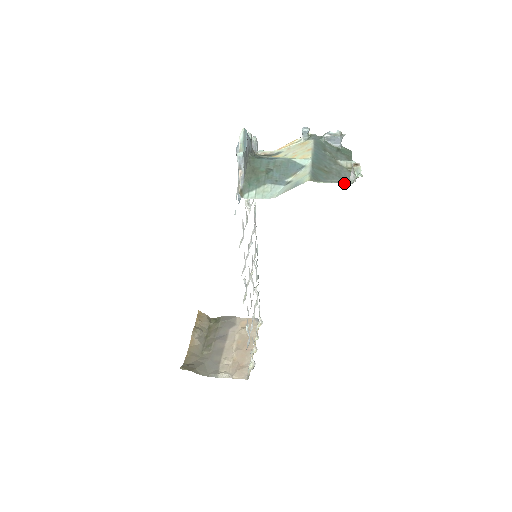
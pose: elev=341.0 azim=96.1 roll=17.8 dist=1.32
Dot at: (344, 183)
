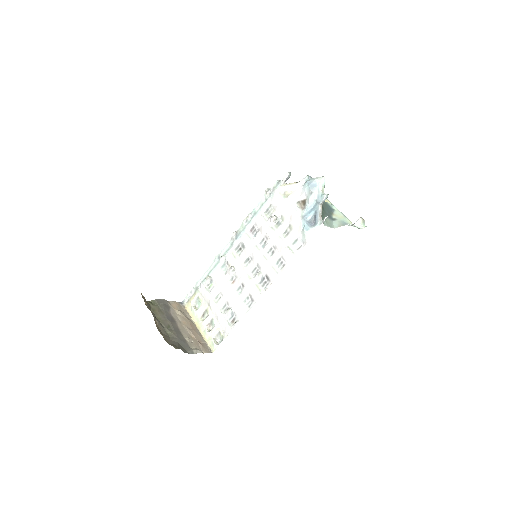
Dot at: (356, 227)
